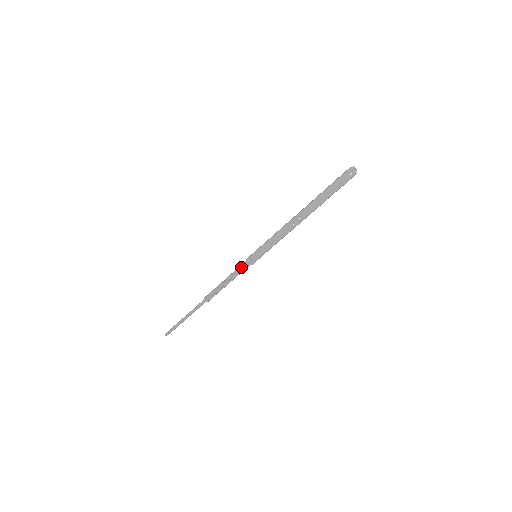
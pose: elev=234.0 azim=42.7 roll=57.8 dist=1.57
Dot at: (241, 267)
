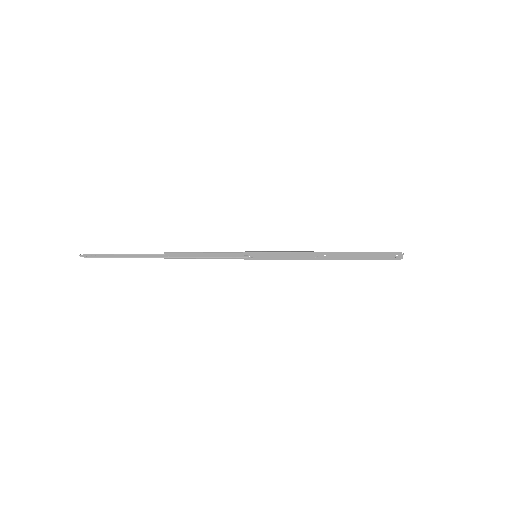
Dot at: (232, 255)
